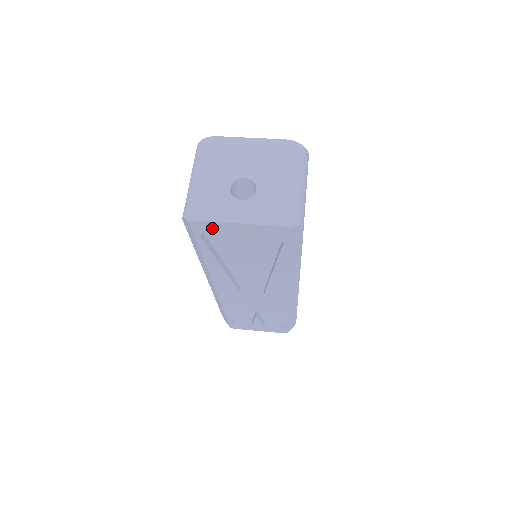
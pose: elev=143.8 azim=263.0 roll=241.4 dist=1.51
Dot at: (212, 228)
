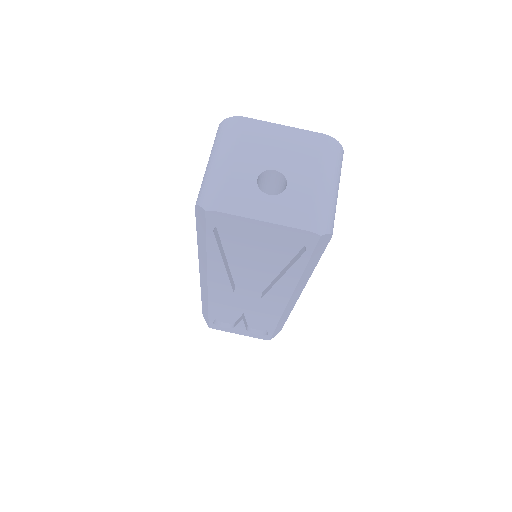
Dot at: (230, 222)
